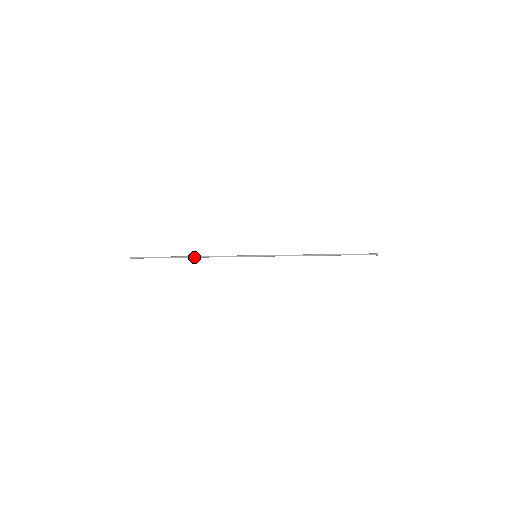
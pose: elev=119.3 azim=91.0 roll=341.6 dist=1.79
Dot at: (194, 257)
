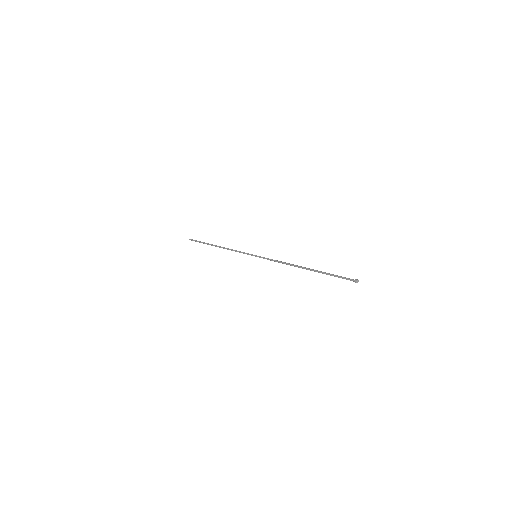
Dot at: (220, 246)
